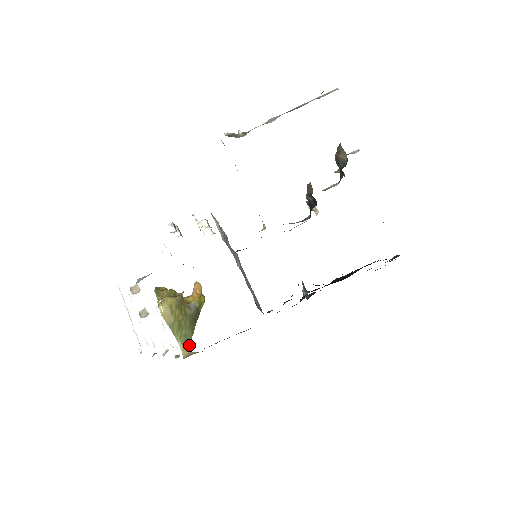
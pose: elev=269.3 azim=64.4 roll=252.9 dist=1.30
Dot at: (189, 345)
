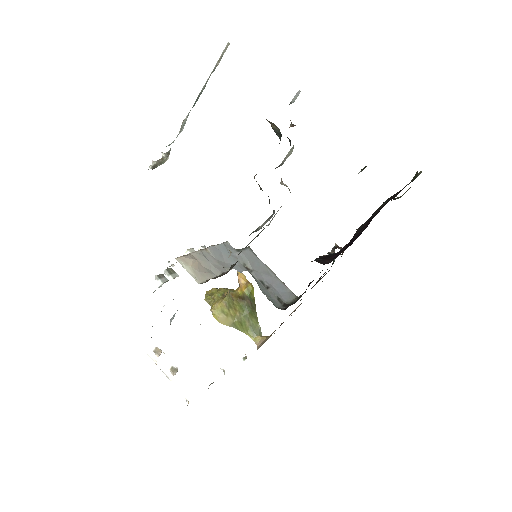
Dot at: (259, 332)
